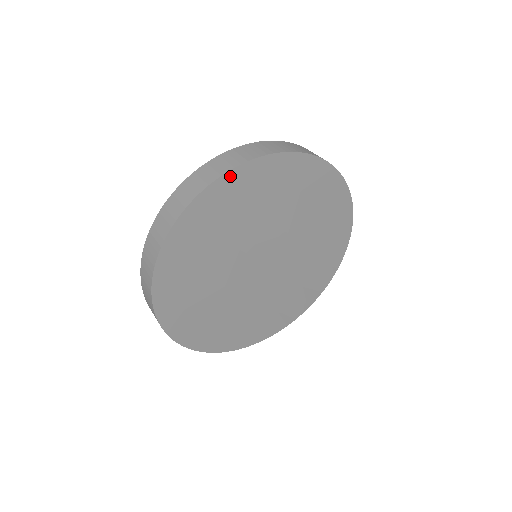
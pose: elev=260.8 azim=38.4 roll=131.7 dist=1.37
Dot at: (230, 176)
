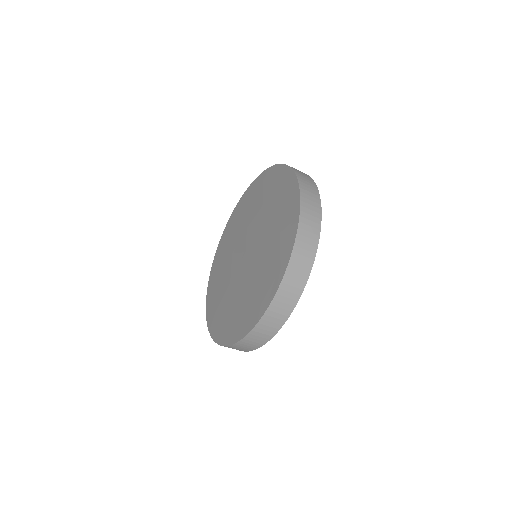
Dot at: (288, 313)
